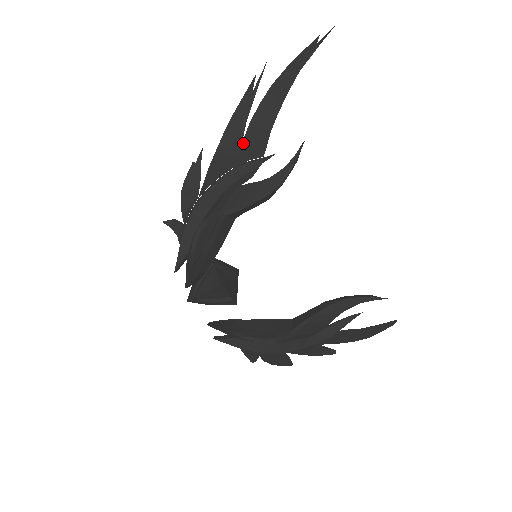
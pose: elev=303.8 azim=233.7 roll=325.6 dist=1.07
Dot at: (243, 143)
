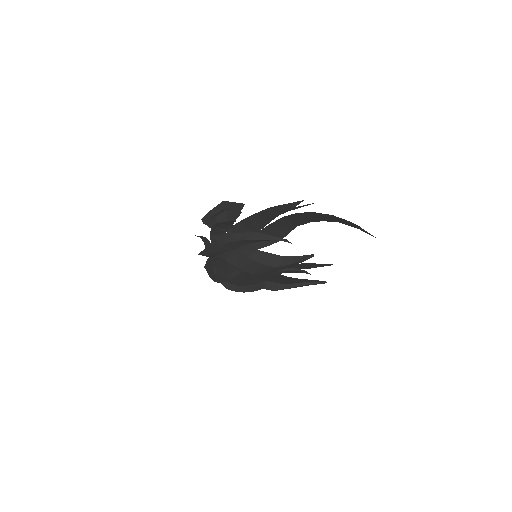
Dot at: (272, 224)
